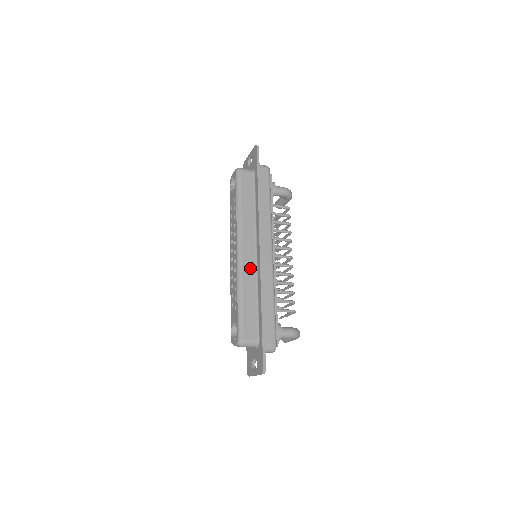
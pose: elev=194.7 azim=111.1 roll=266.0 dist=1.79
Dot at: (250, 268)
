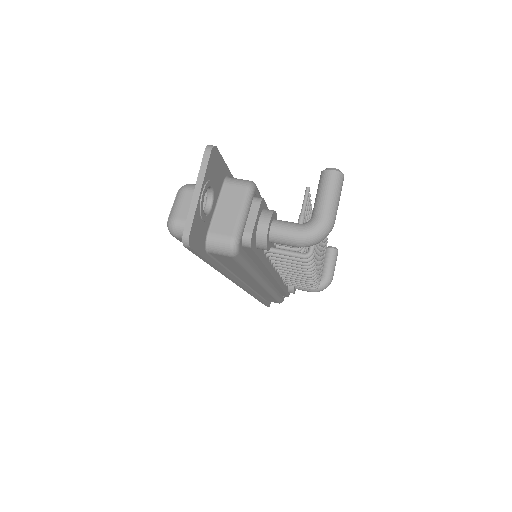
Dot at: occluded
